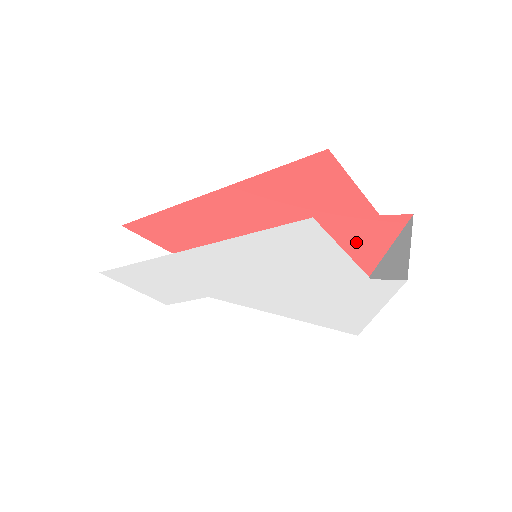
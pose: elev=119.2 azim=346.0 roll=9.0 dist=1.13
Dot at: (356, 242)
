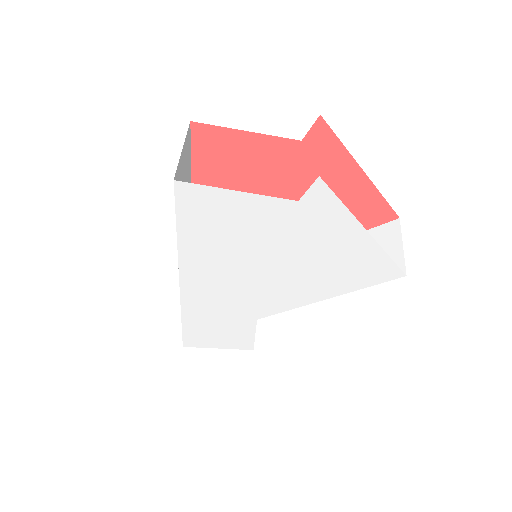
Dot at: (328, 183)
